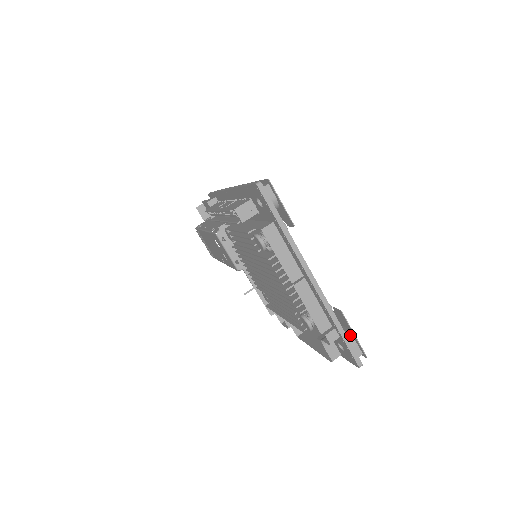
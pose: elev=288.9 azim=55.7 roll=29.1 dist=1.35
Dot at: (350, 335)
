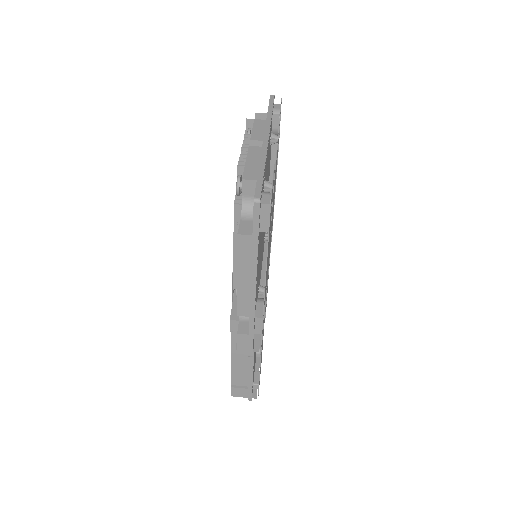
Dot at: occluded
